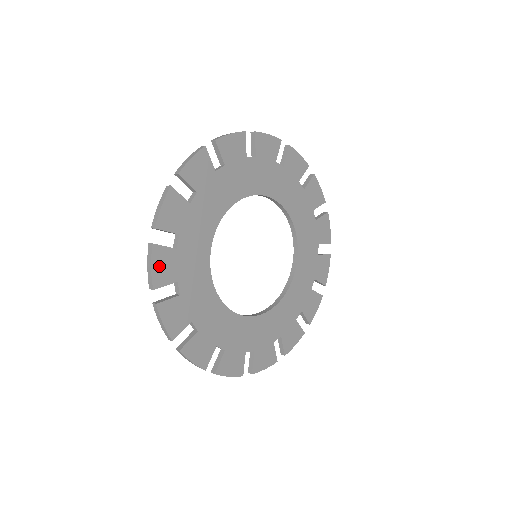
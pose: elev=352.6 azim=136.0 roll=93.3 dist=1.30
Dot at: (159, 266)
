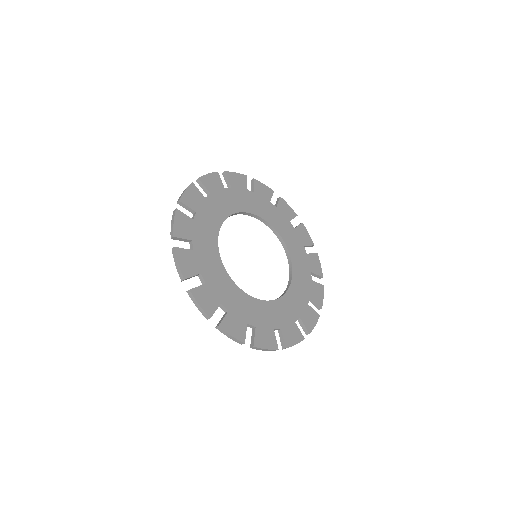
Dot at: (184, 262)
